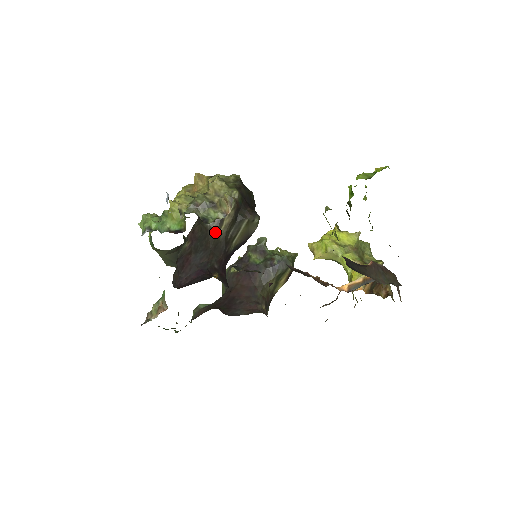
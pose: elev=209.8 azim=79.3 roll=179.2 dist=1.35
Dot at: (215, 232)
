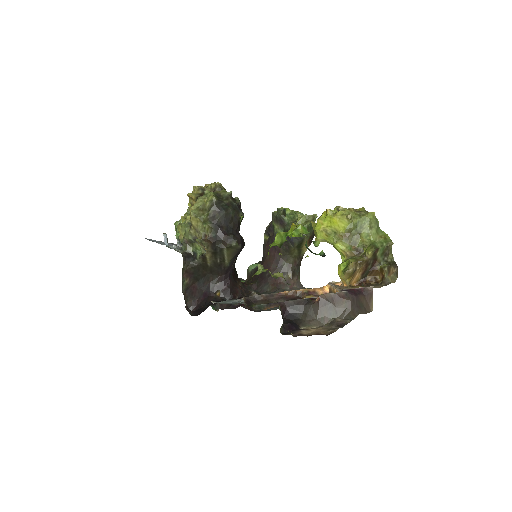
Dot at: (204, 264)
